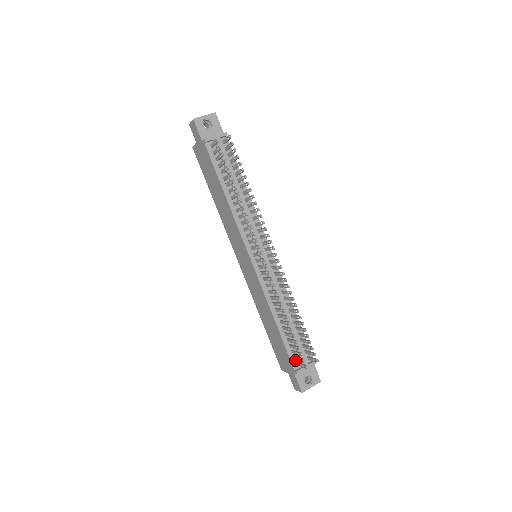
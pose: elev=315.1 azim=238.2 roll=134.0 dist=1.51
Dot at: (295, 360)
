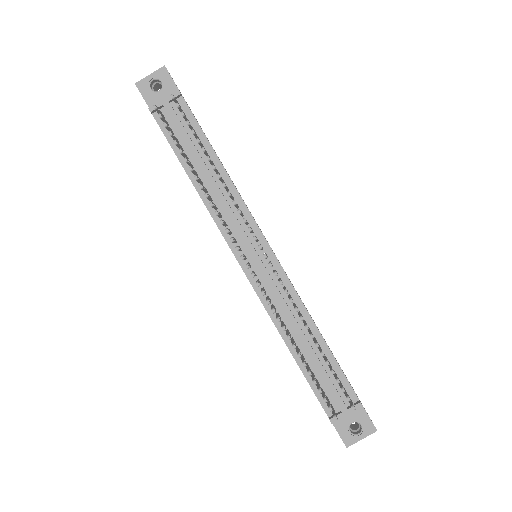
Dot at: occluded
